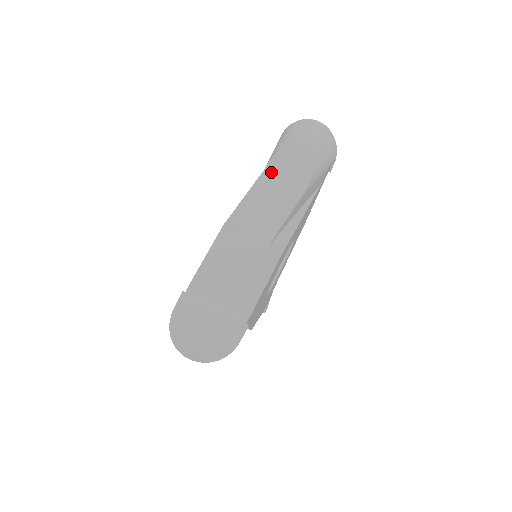
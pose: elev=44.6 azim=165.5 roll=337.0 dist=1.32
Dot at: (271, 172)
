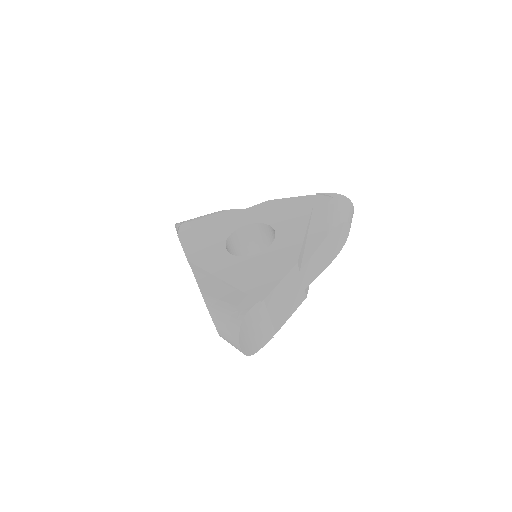
Dot at: (331, 237)
